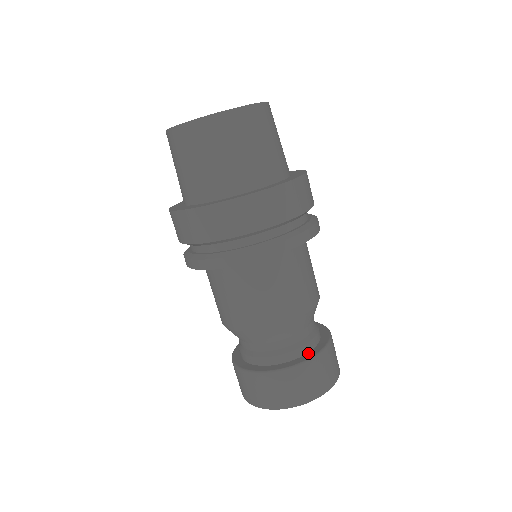
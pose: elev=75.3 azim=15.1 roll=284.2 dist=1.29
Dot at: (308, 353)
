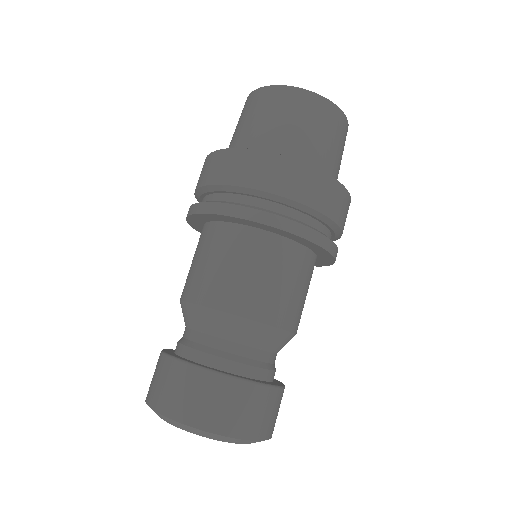
Dot at: (233, 373)
